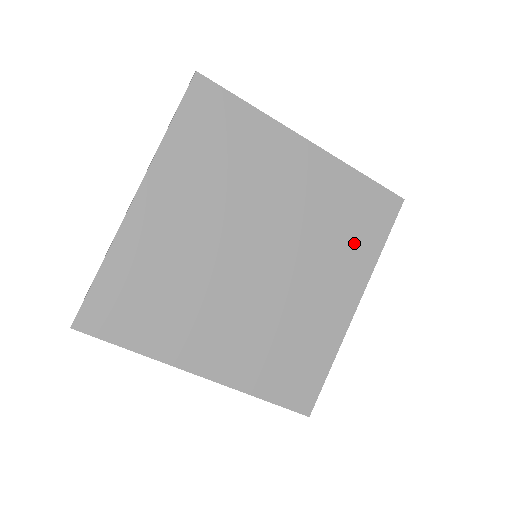
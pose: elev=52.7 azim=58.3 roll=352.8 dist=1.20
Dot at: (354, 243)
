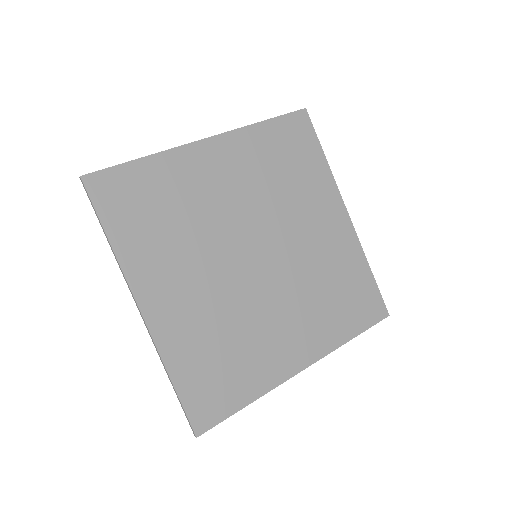
Dot at: (334, 314)
